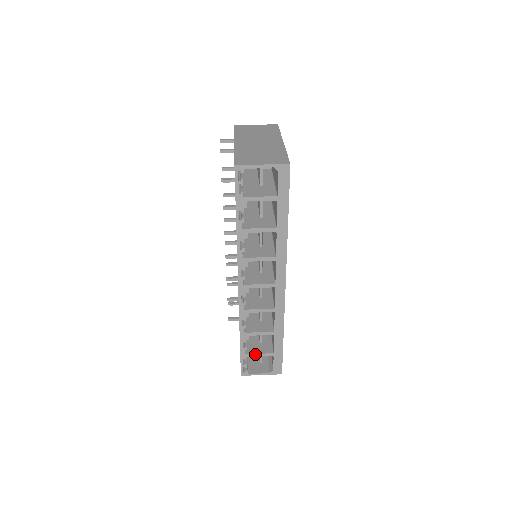
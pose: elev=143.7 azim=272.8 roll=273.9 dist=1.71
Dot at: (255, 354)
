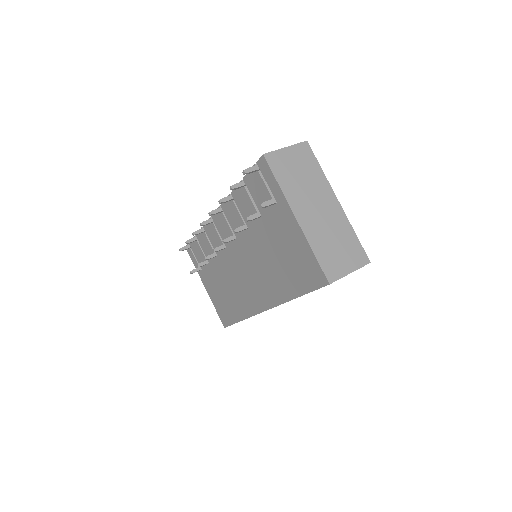
Dot at: occluded
